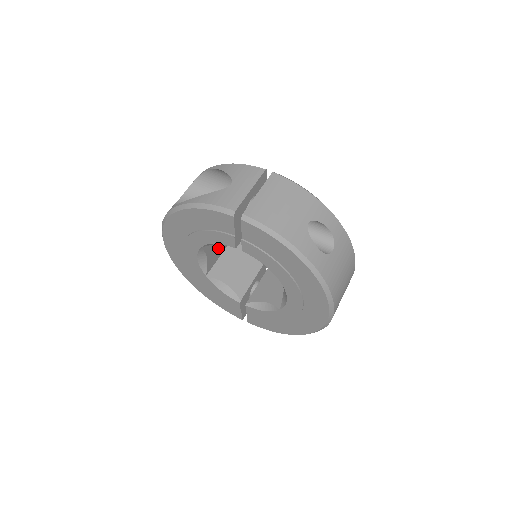
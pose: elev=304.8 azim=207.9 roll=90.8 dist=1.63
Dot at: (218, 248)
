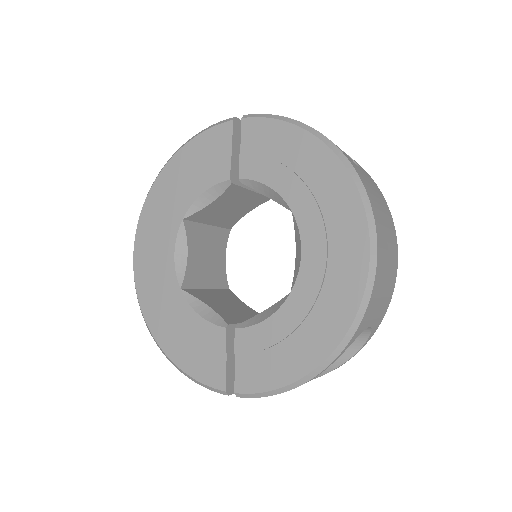
Dot at: (204, 269)
